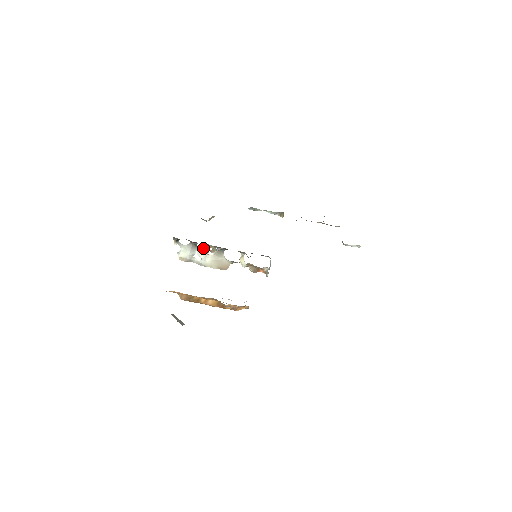
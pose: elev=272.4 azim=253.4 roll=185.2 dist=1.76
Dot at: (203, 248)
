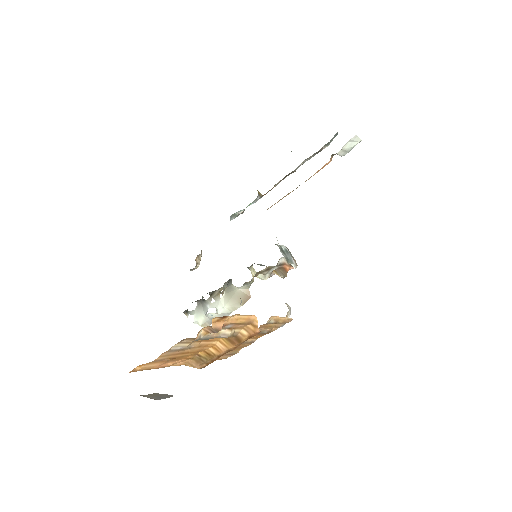
Dot at: (212, 297)
